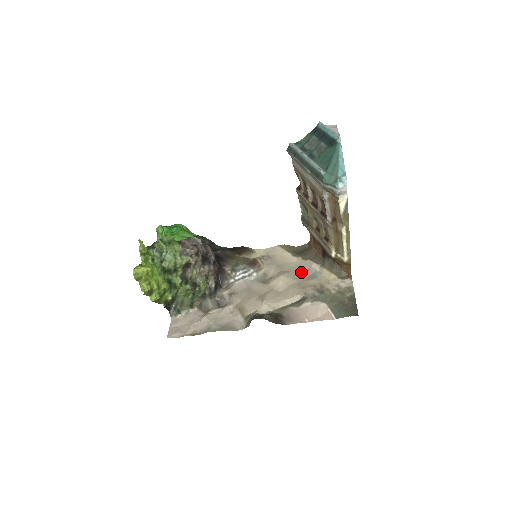
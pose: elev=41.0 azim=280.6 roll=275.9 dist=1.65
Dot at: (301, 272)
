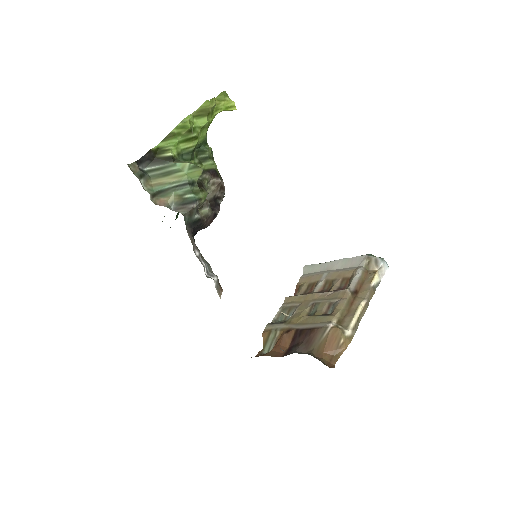
Dot at: occluded
